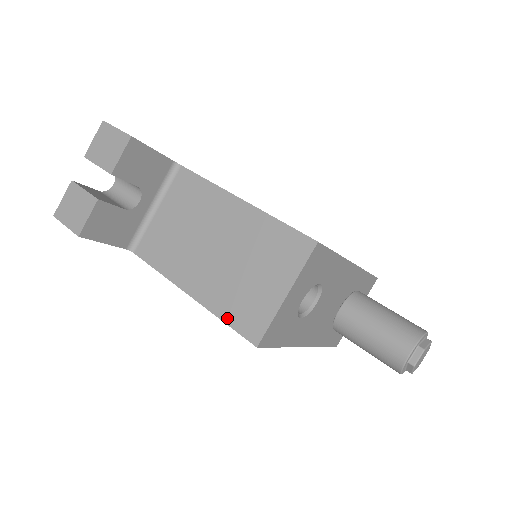
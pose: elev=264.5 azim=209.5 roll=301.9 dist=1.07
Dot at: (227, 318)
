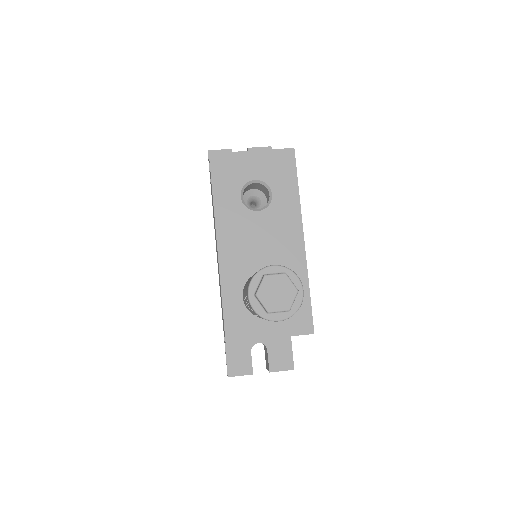
Dot at: occluded
